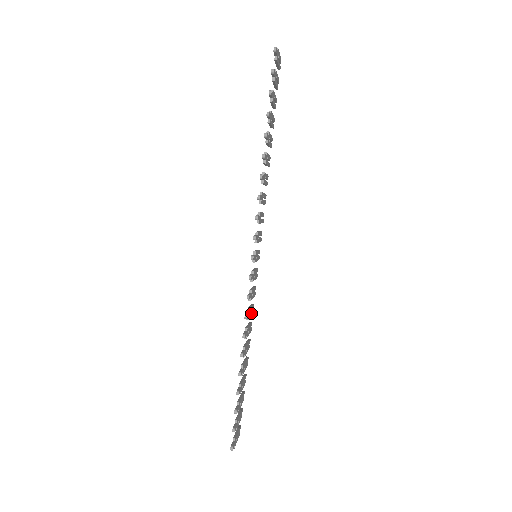
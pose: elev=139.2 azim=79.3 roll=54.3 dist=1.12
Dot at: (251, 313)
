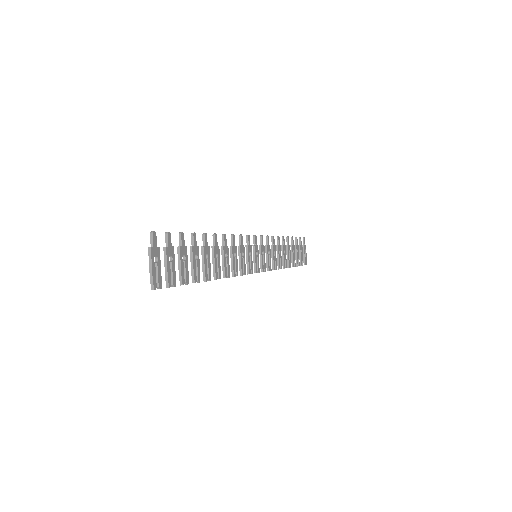
Dot at: (234, 262)
